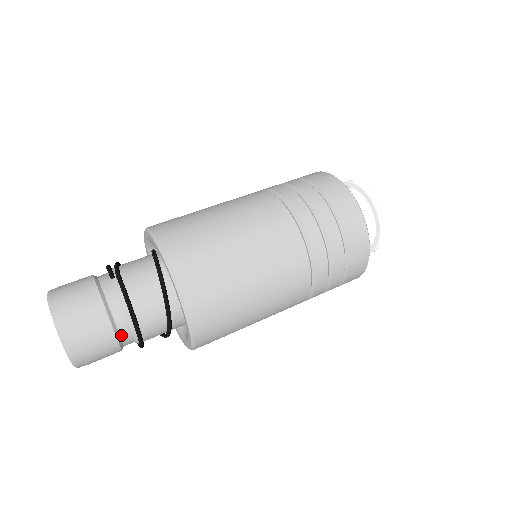
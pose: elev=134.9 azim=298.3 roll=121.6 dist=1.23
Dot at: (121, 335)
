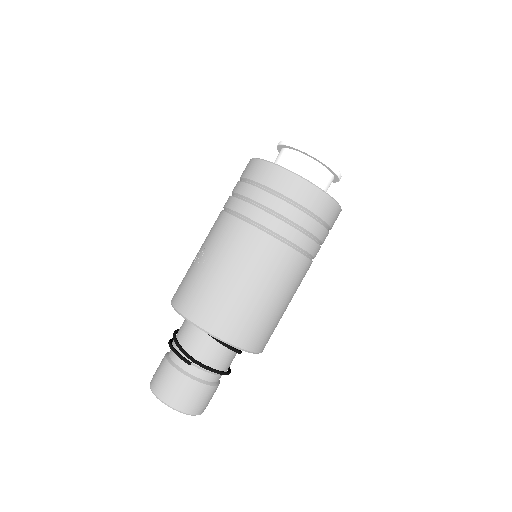
Dot at: (218, 380)
